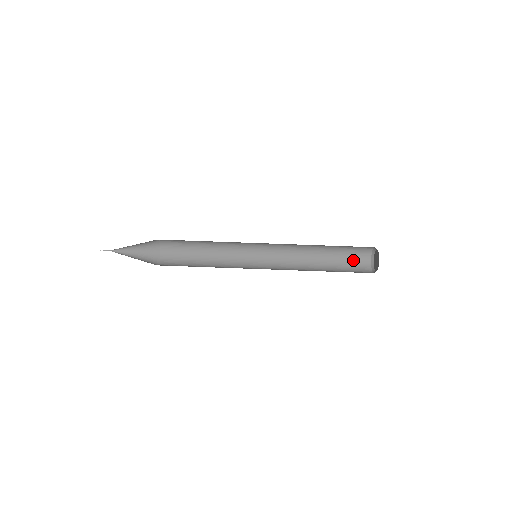
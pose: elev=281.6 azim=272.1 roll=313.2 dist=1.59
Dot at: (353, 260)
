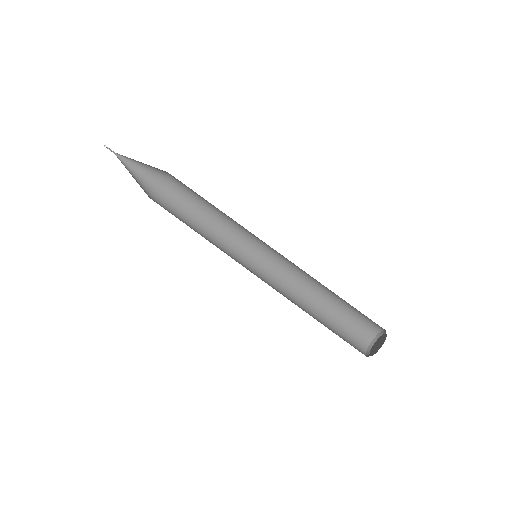
Dot at: (348, 337)
